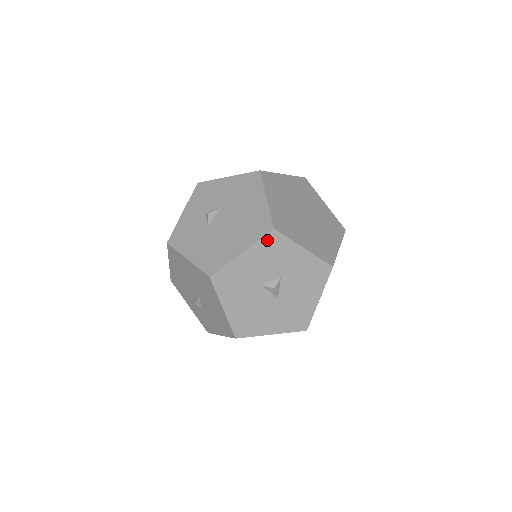
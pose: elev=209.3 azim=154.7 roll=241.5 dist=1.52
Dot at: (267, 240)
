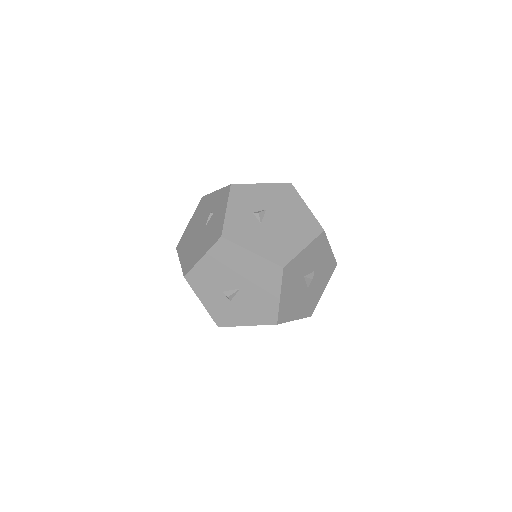
Dot at: (319, 239)
